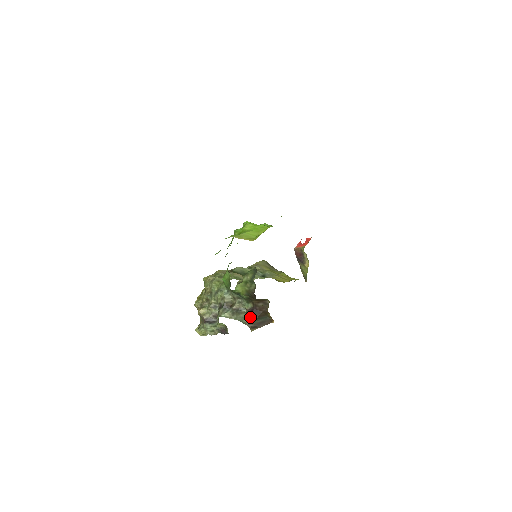
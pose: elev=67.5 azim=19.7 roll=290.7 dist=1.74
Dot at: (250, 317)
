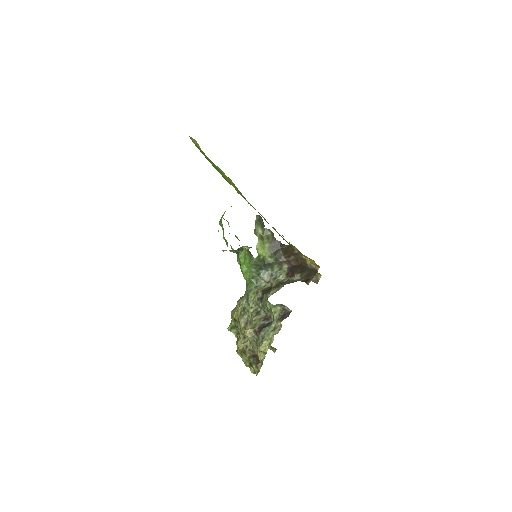
Dot at: (294, 275)
